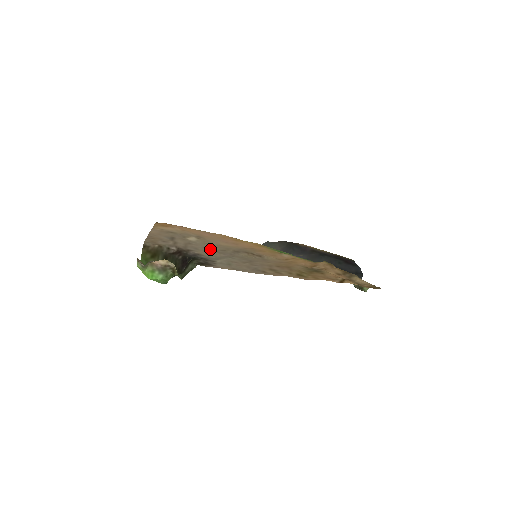
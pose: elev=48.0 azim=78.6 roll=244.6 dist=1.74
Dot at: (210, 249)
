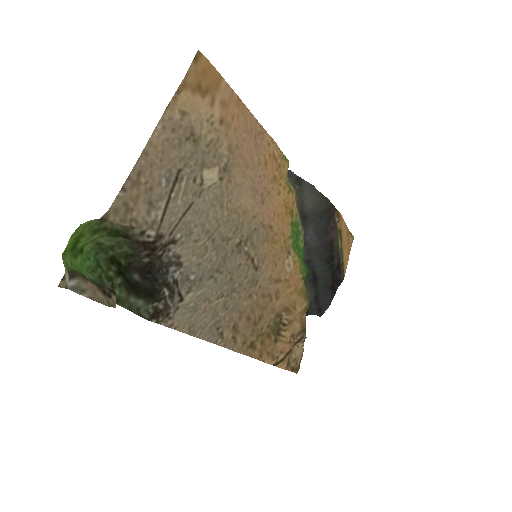
Dot at: (209, 233)
